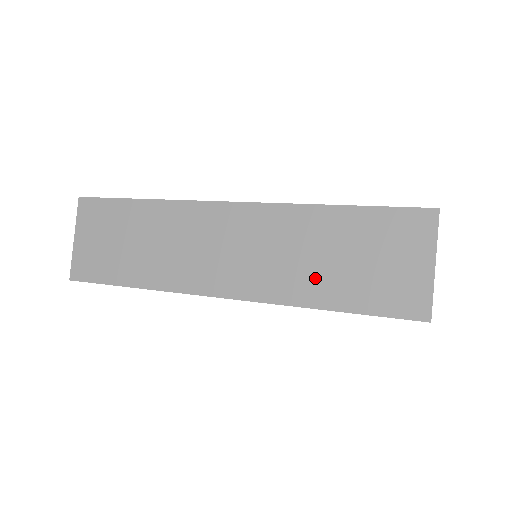
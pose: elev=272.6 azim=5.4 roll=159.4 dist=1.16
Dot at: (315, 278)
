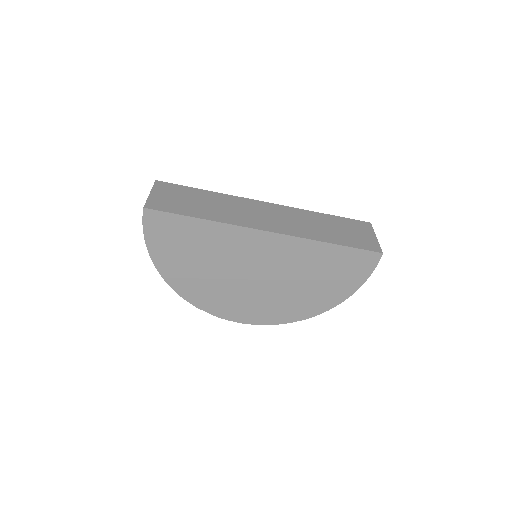
Dot at: (321, 232)
